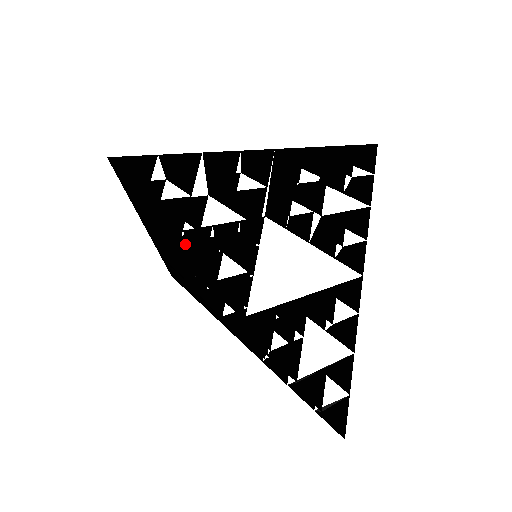
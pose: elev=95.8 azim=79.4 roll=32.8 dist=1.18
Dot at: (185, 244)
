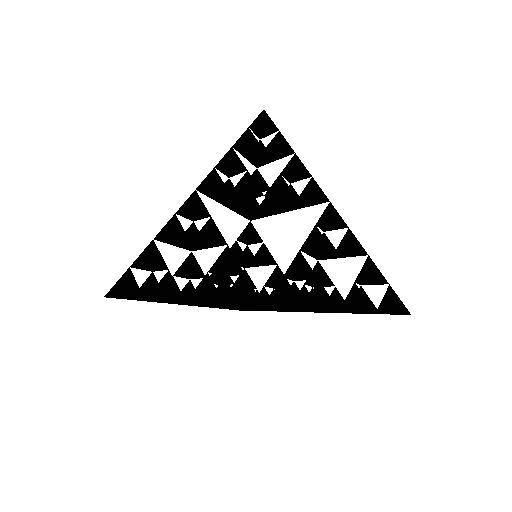
Dot at: occluded
